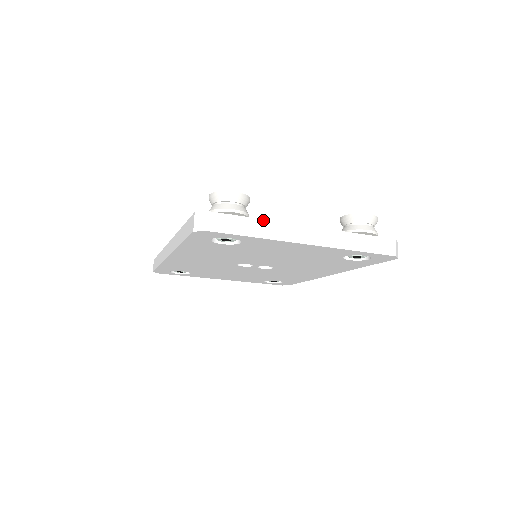
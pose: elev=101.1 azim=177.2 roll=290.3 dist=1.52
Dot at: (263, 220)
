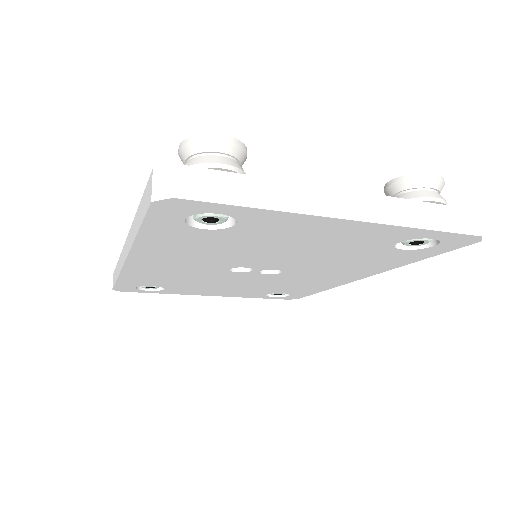
Dot at: (272, 180)
